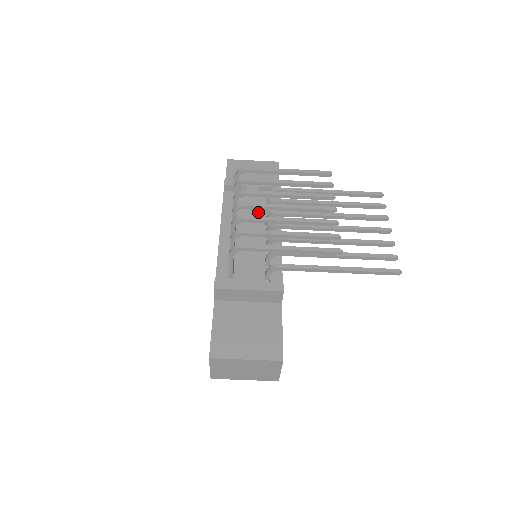
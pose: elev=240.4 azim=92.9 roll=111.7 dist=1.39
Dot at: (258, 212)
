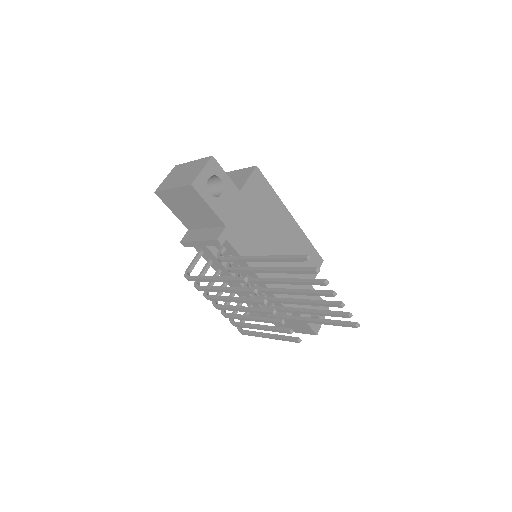
Dot at: occluded
